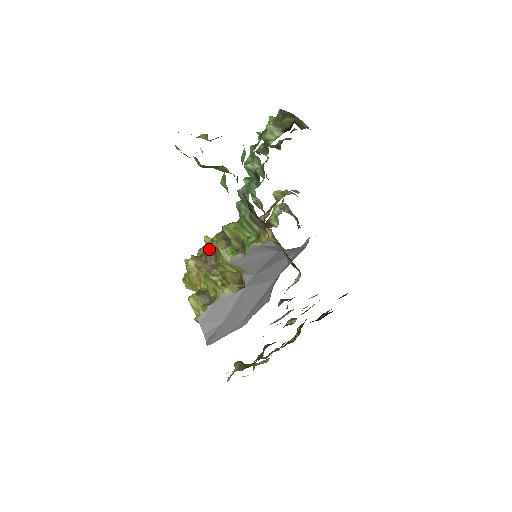
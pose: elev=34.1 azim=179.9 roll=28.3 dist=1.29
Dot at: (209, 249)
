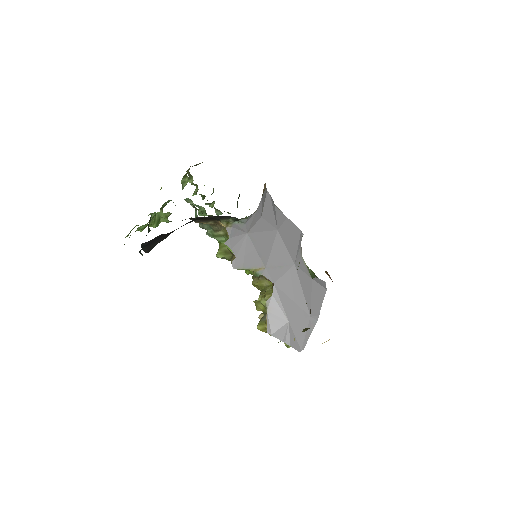
Dot at: occluded
